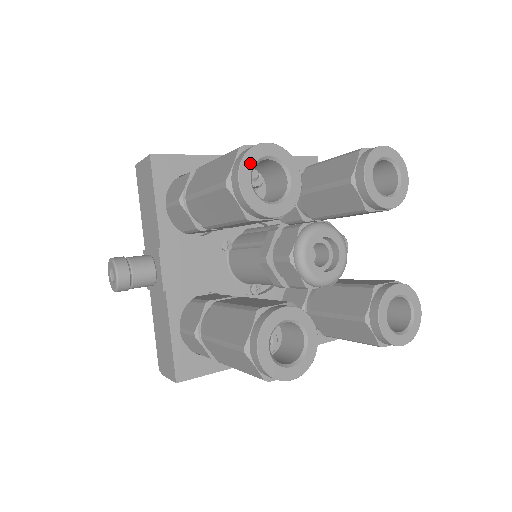
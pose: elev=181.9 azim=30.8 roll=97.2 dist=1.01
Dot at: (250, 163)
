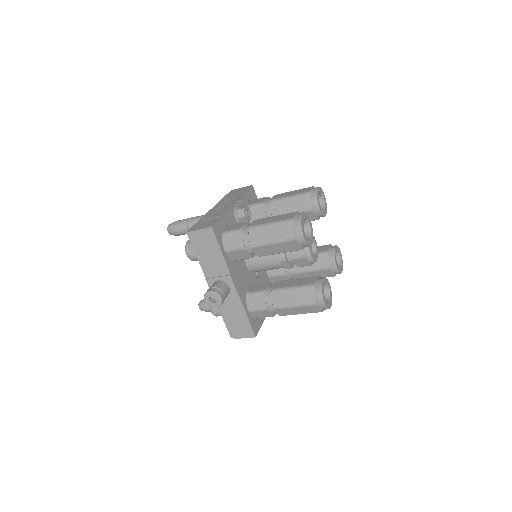
Dot at: (303, 226)
